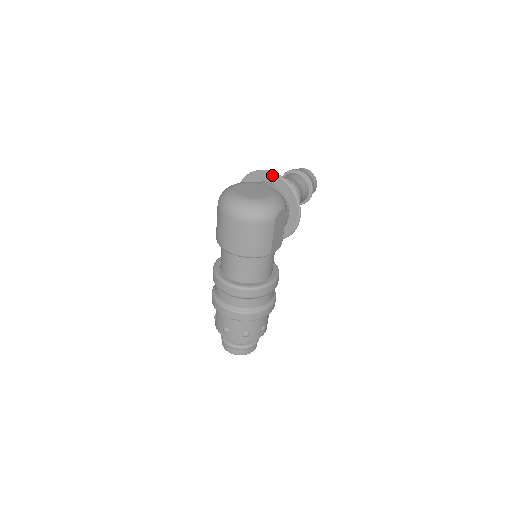
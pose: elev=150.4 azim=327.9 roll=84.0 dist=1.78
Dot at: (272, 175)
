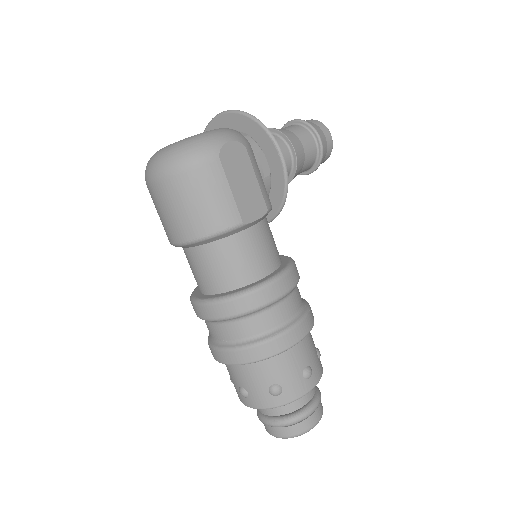
Dot at: (222, 117)
